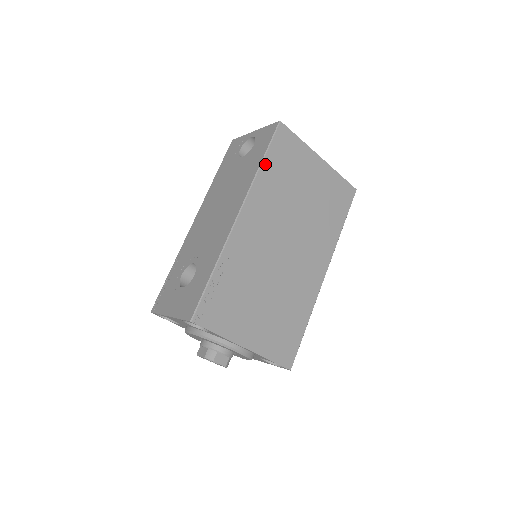
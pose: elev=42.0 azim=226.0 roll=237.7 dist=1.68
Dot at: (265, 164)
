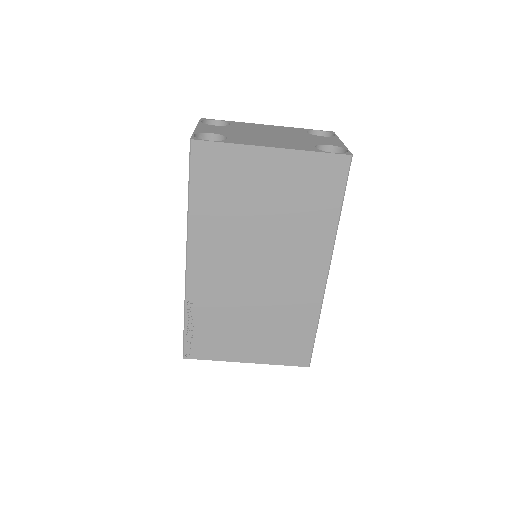
Dot at: (193, 200)
